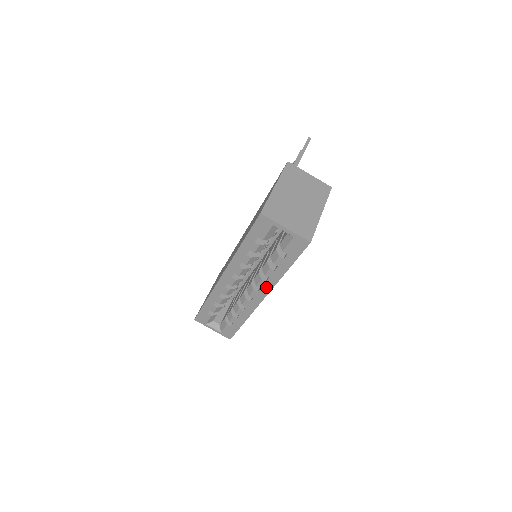
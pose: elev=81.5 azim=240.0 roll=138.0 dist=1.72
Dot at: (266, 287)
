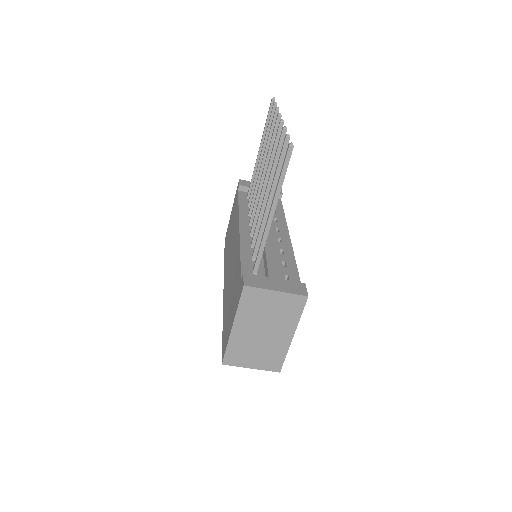
Dot at: occluded
